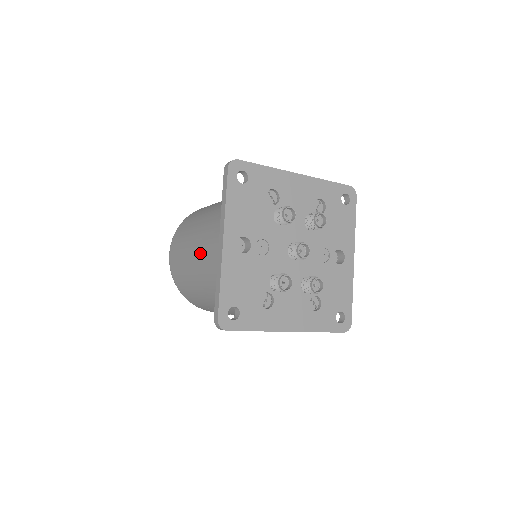
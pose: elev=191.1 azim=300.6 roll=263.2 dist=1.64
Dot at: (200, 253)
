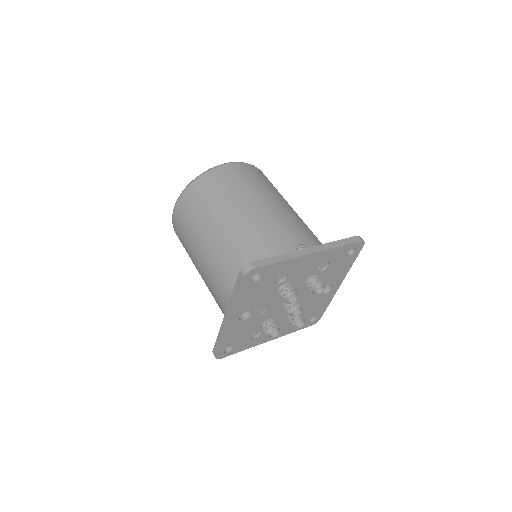
Dot at: (205, 274)
